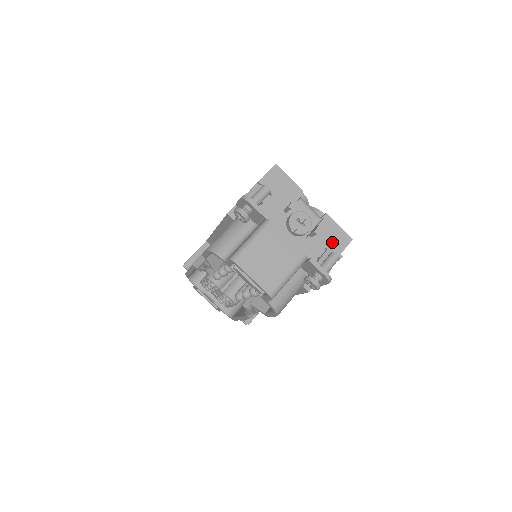
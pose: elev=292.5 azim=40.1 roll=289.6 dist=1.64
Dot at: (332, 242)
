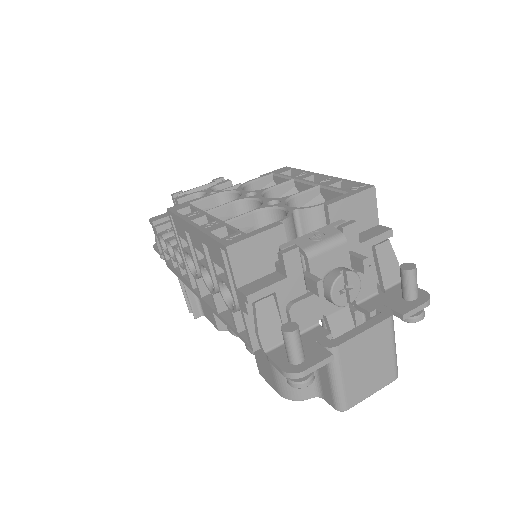
Dot at: (361, 220)
